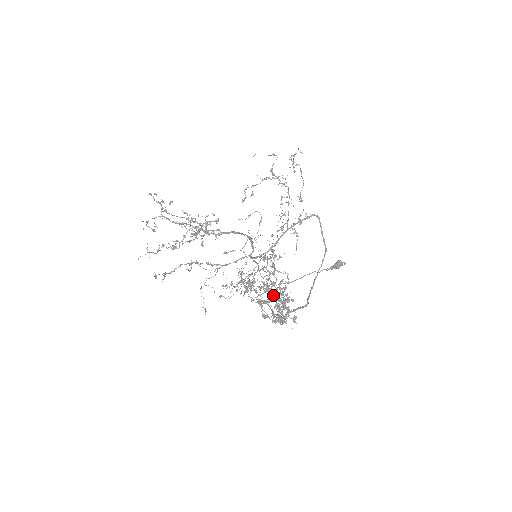
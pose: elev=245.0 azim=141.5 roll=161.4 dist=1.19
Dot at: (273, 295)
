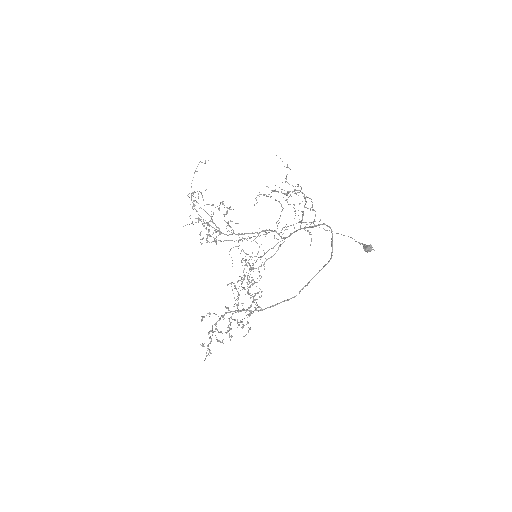
Dot at: occluded
